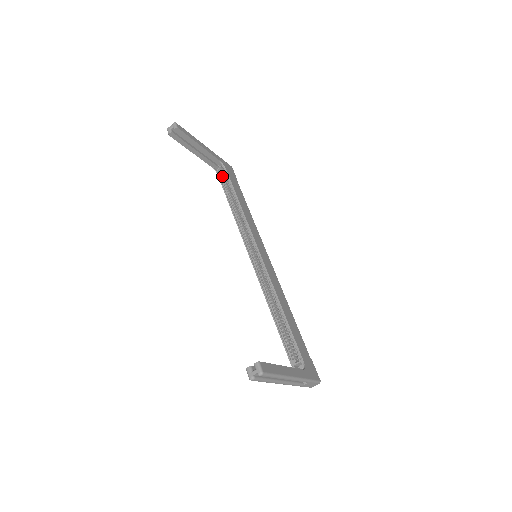
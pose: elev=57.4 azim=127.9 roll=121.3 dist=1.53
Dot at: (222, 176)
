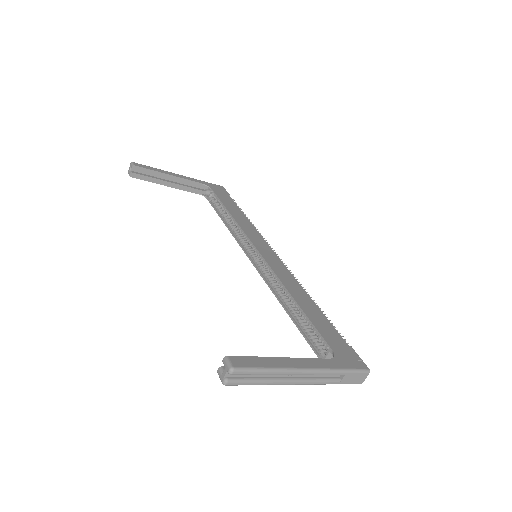
Dot at: (210, 198)
